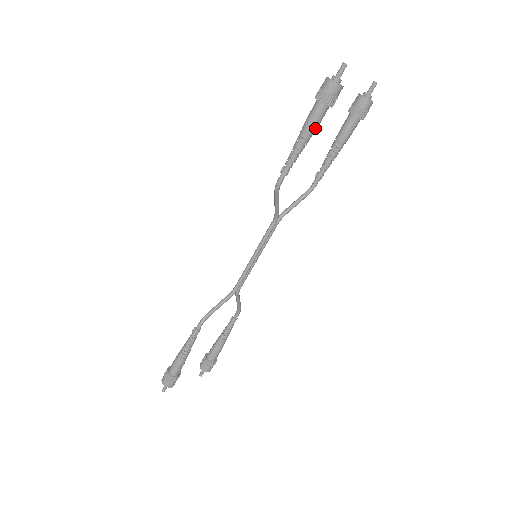
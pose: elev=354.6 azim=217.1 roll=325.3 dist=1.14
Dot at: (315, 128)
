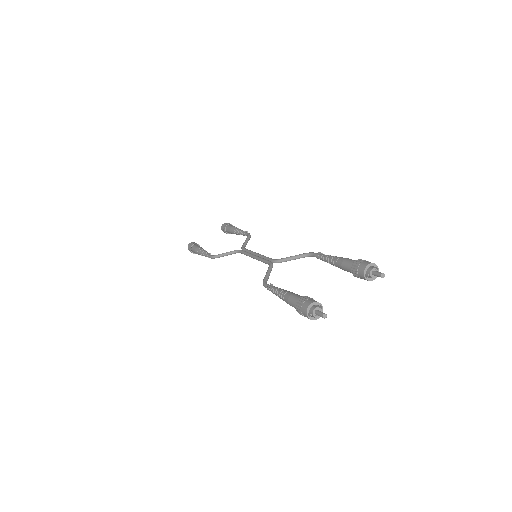
Dot at: occluded
